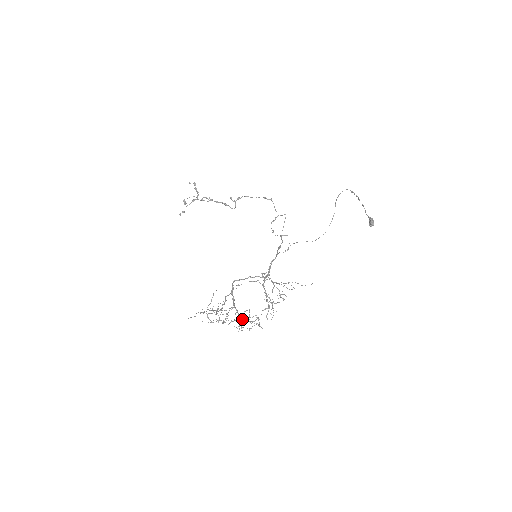
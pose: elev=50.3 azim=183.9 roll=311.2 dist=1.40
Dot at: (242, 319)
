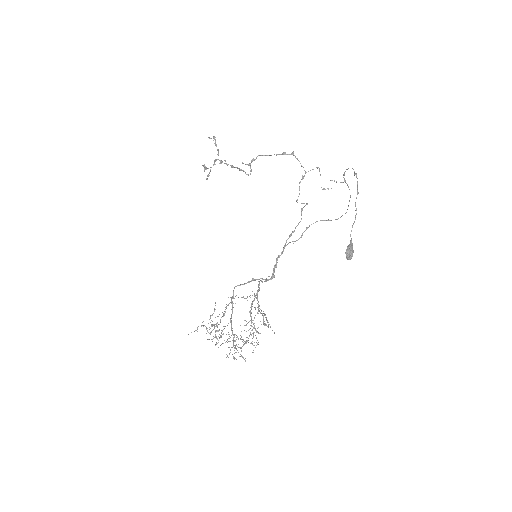
Dot at: (233, 341)
